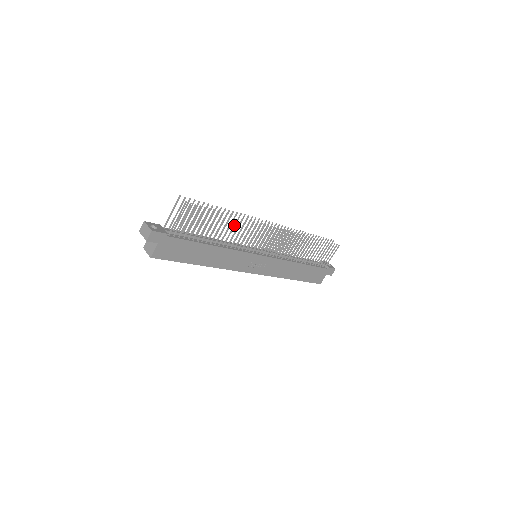
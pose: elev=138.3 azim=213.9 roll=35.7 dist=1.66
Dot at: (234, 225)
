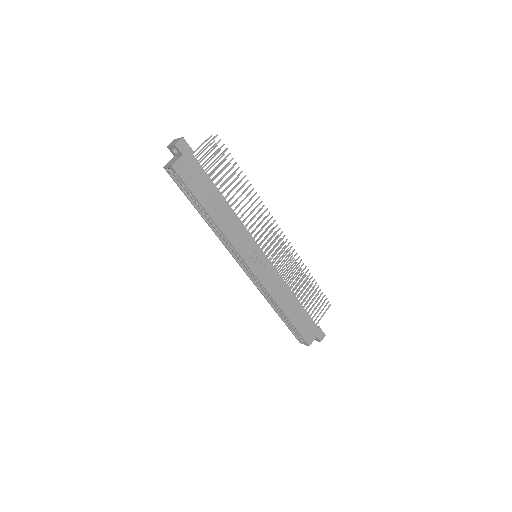
Dot at: (248, 194)
